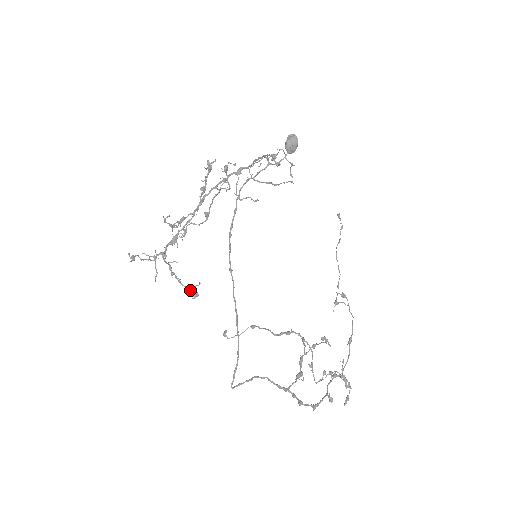
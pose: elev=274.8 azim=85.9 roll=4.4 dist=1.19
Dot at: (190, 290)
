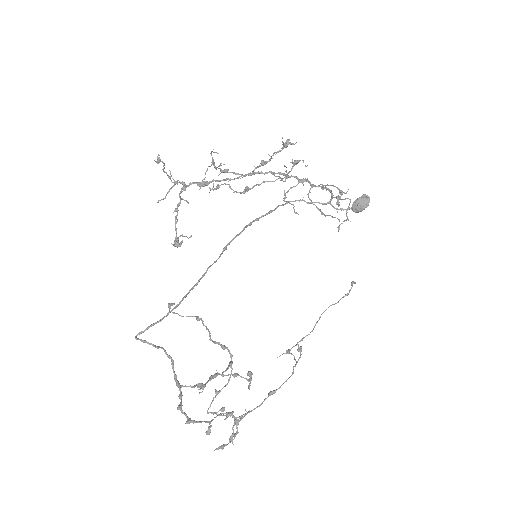
Dot at: (178, 237)
